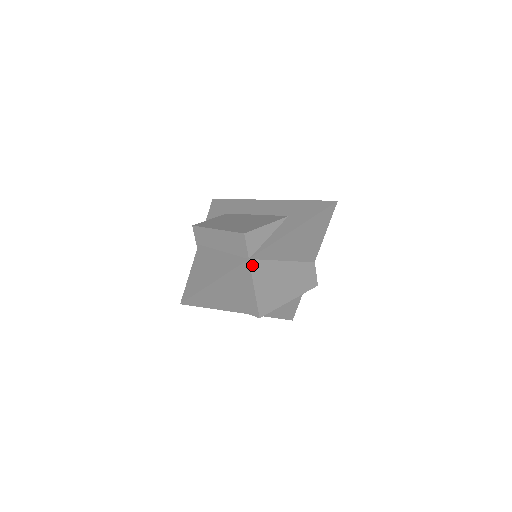
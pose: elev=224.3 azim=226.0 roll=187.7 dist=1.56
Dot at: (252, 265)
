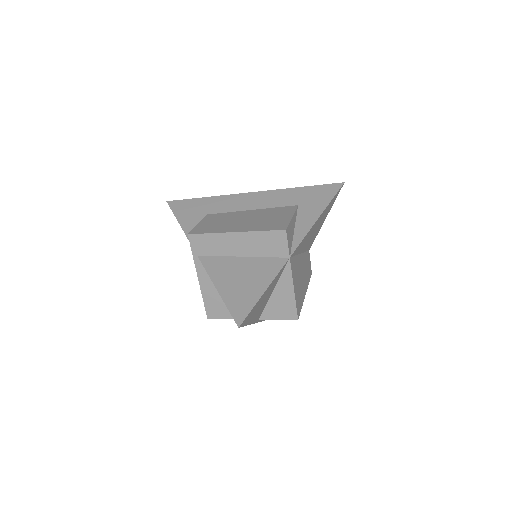
Dot at: (291, 264)
